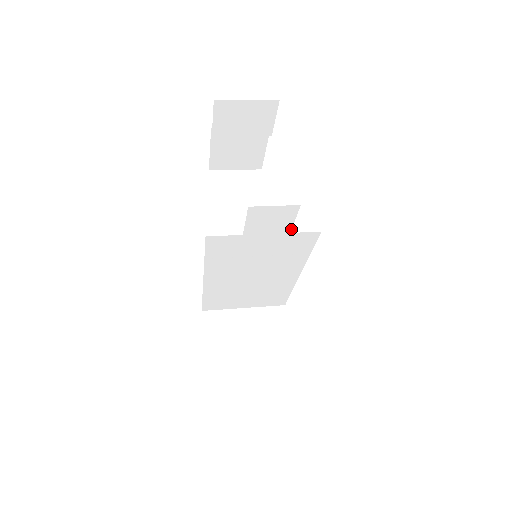
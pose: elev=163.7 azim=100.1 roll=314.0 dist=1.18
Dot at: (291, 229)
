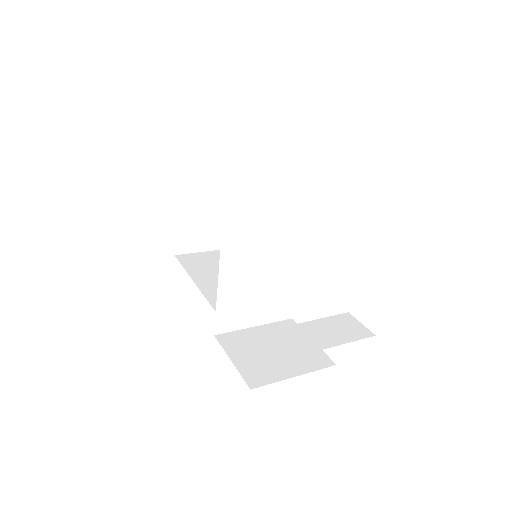
Dot at: occluded
